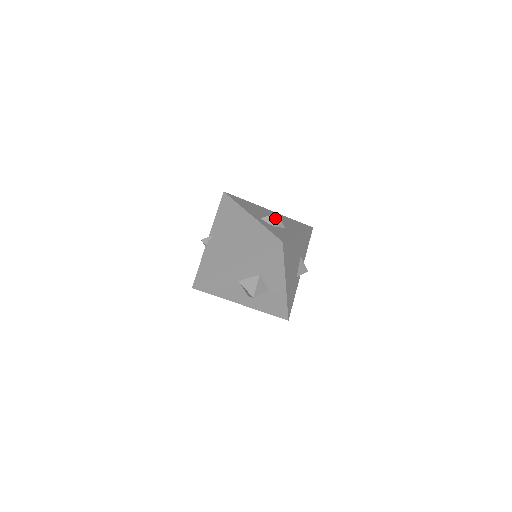
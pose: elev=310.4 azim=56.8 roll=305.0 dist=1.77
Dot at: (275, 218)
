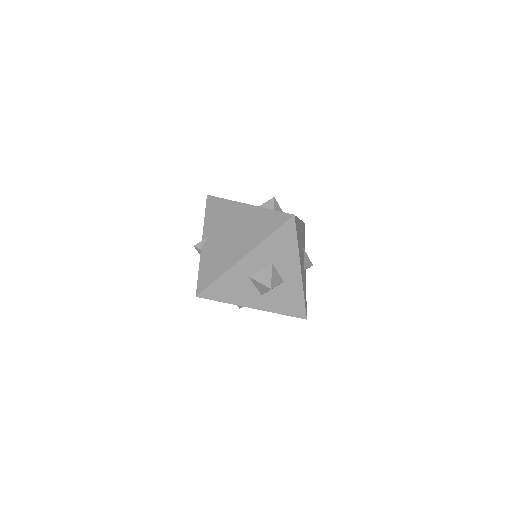
Dot at: (274, 203)
